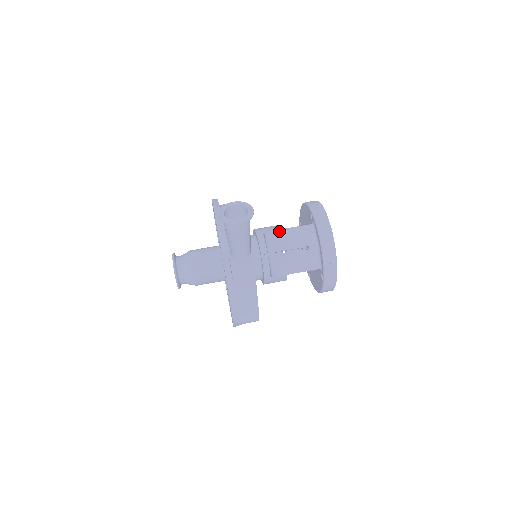
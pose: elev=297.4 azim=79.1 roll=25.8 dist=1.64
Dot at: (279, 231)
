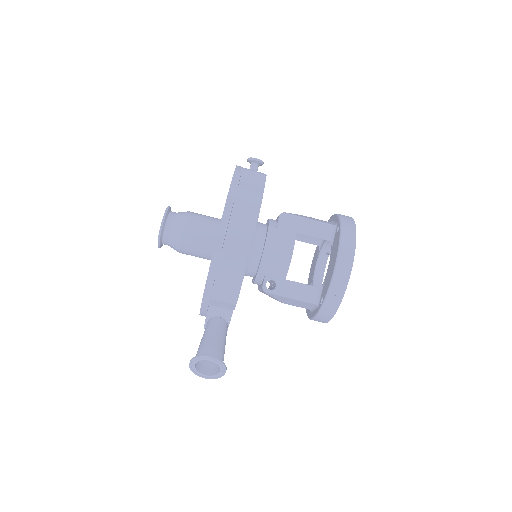
Dot at: (277, 296)
